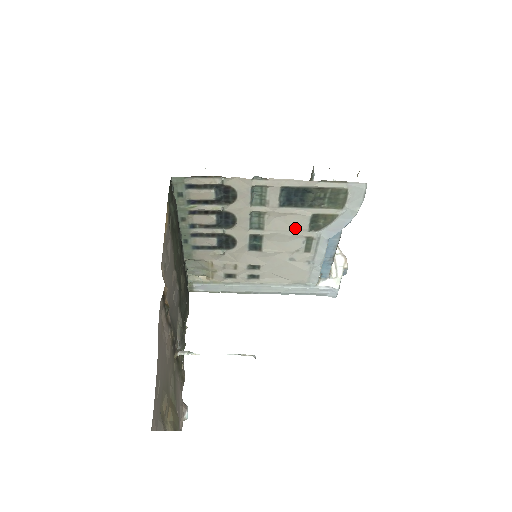
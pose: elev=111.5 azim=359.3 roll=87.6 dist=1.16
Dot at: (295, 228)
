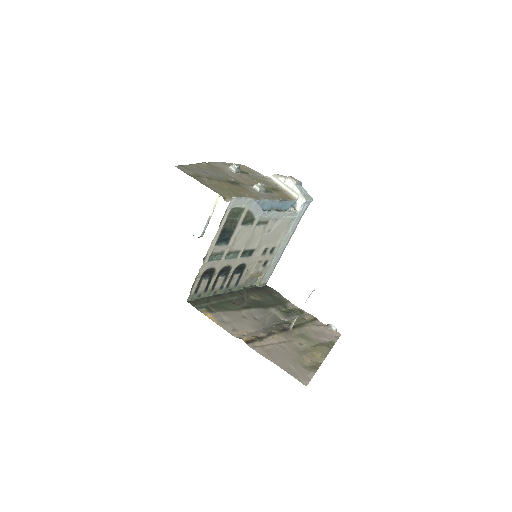
Dot at: (247, 233)
